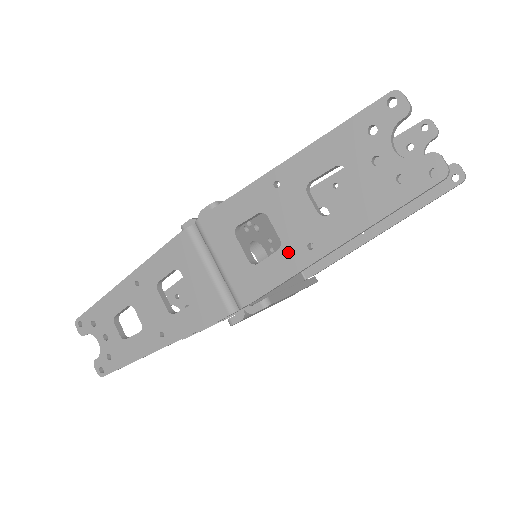
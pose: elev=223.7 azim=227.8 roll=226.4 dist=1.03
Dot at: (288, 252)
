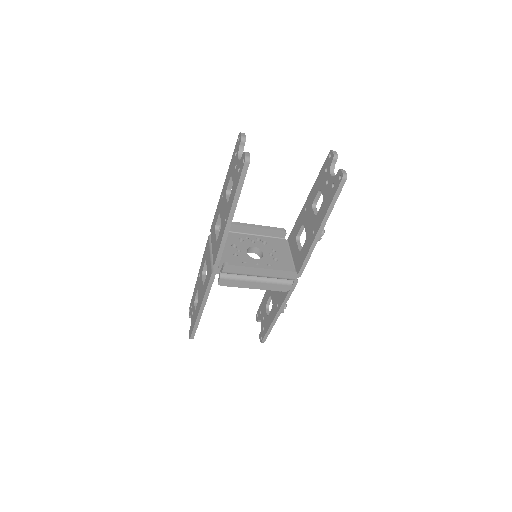
Dot at: (222, 228)
